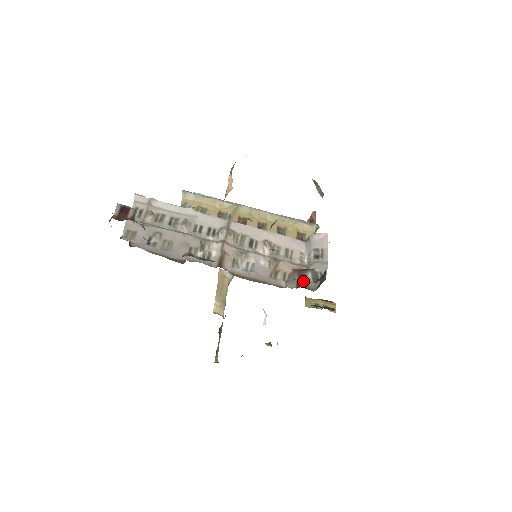
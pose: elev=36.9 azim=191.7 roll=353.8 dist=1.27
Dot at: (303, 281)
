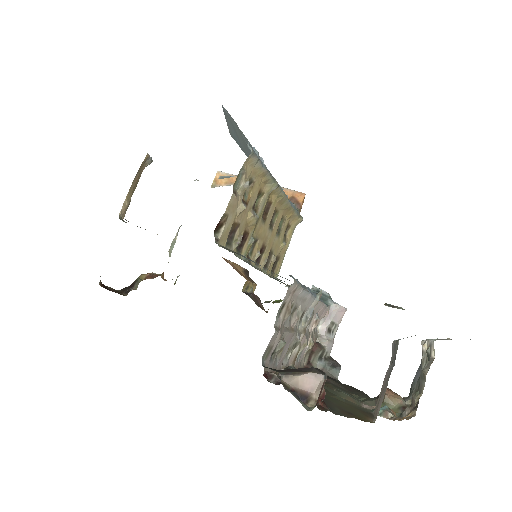
Dot at: (313, 356)
